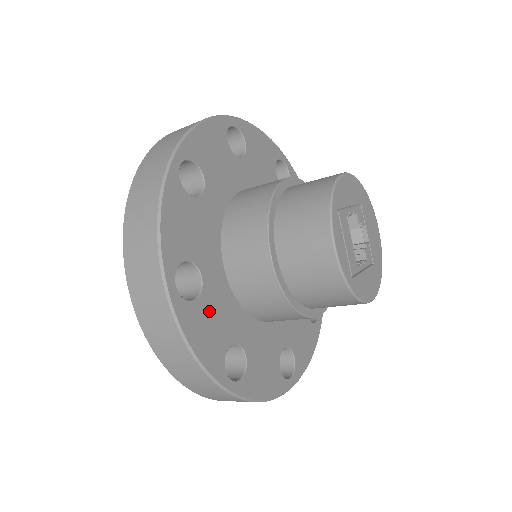
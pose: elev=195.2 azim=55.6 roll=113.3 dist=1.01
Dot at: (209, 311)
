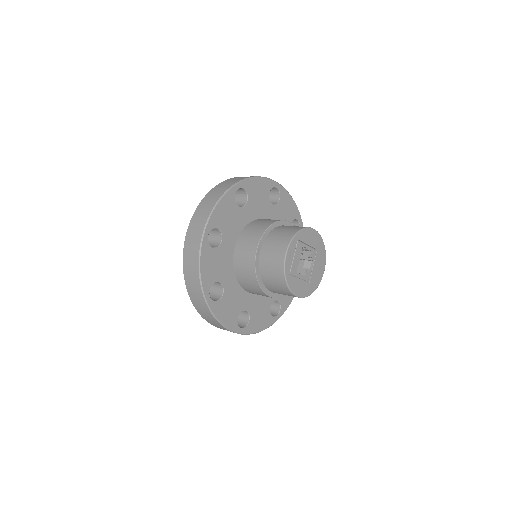
Dot at: (217, 258)
